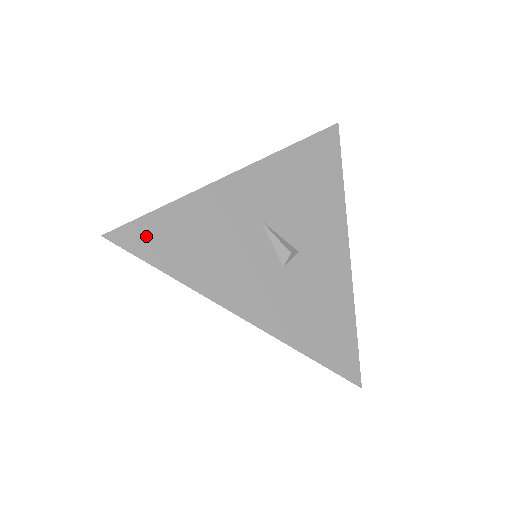
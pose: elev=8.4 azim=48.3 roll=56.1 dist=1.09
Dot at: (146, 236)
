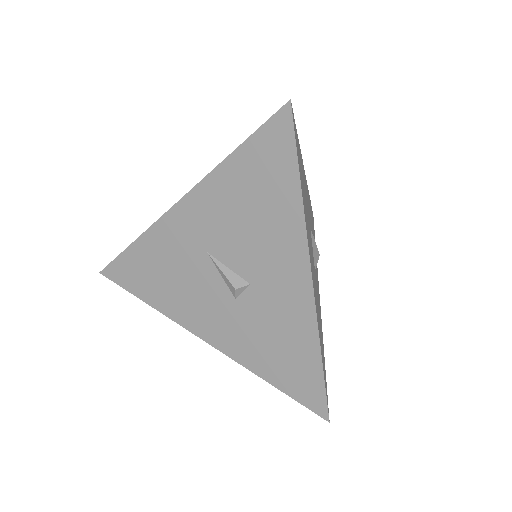
Dot at: (124, 272)
